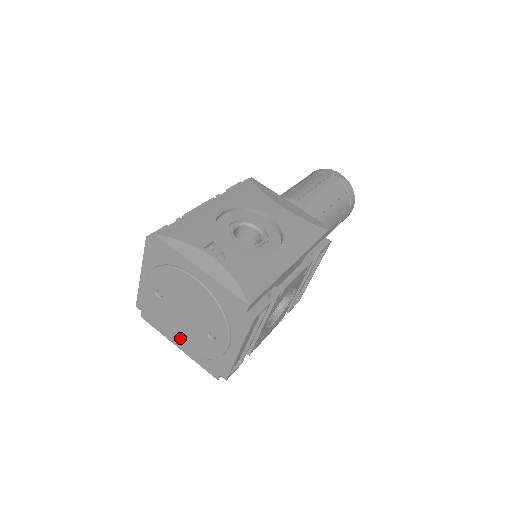
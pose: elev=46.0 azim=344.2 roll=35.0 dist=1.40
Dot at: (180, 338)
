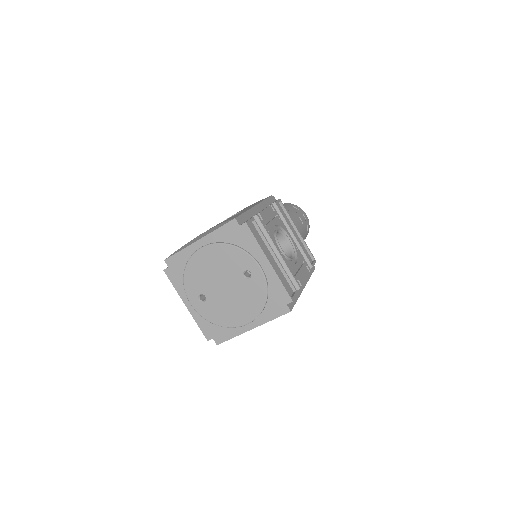
Dot at: (242, 313)
